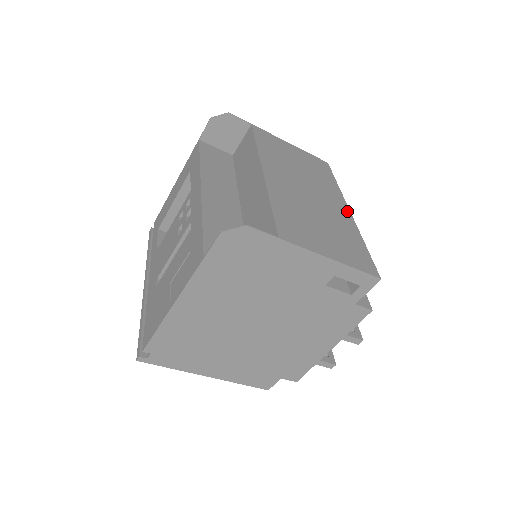
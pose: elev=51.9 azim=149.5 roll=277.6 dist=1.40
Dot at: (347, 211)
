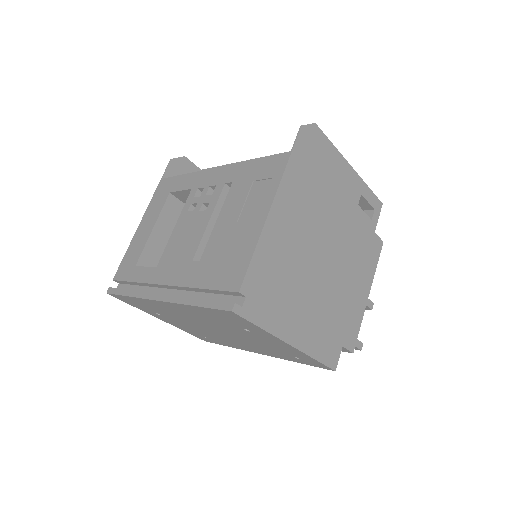
Dot at: occluded
